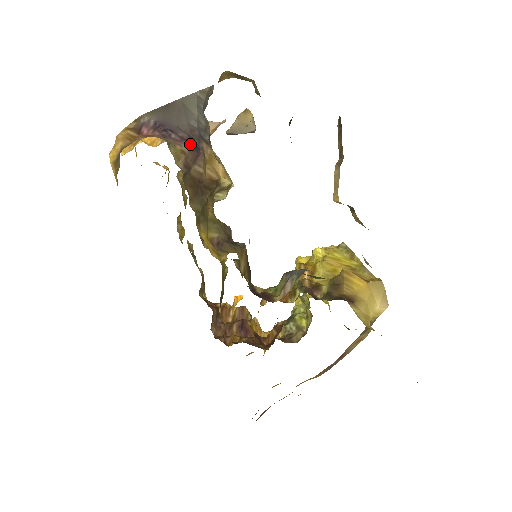
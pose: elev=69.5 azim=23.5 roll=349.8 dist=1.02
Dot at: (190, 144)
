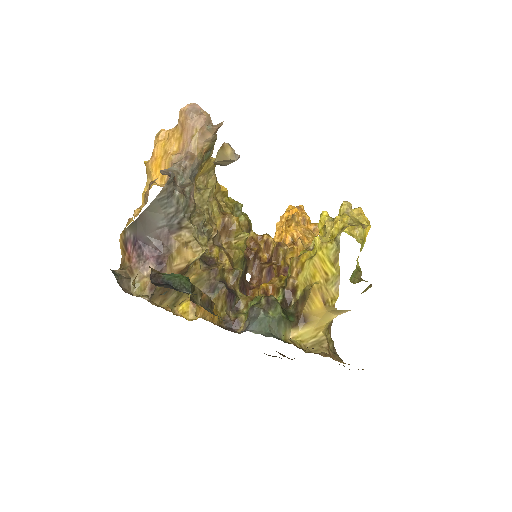
Dot at: (156, 260)
